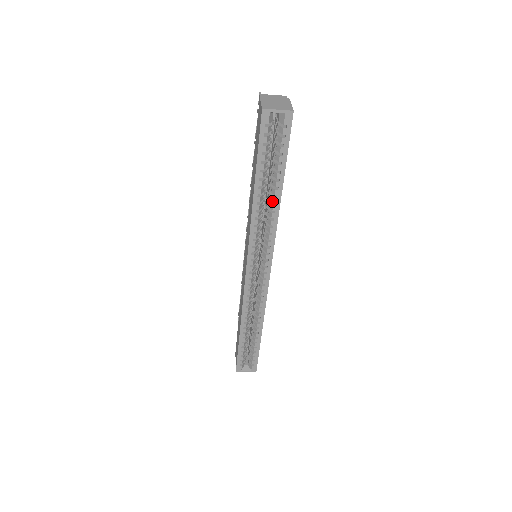
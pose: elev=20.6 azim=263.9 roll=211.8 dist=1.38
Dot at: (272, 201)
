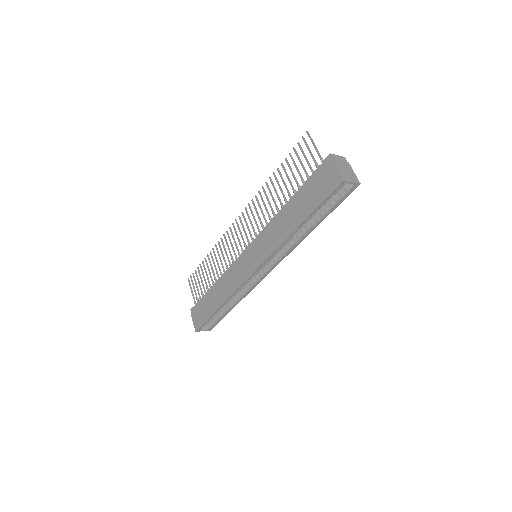
Dot at: (304, 232)
